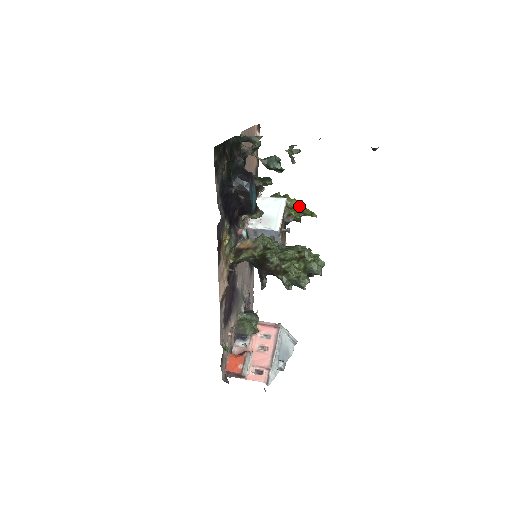
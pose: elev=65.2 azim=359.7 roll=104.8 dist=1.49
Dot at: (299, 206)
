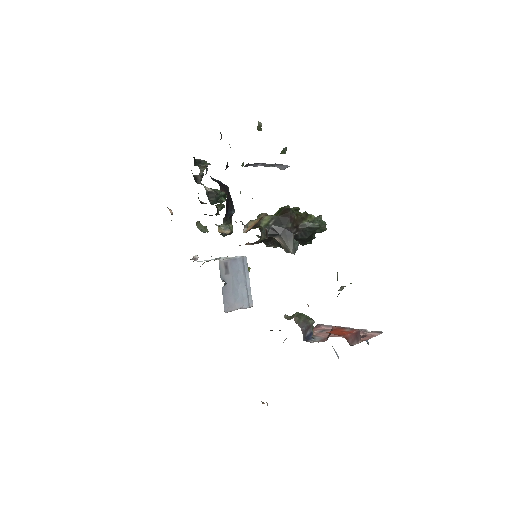
Dot at: occluded
